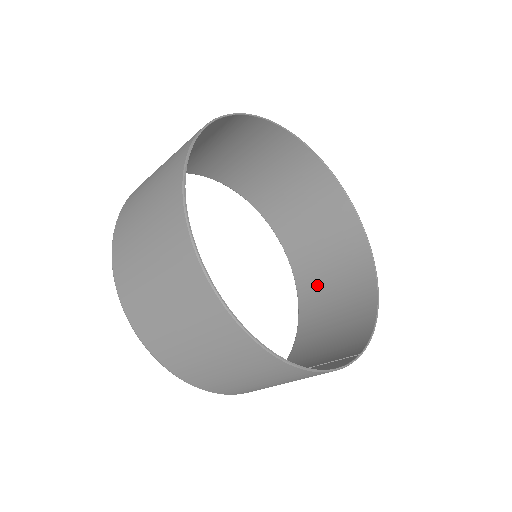
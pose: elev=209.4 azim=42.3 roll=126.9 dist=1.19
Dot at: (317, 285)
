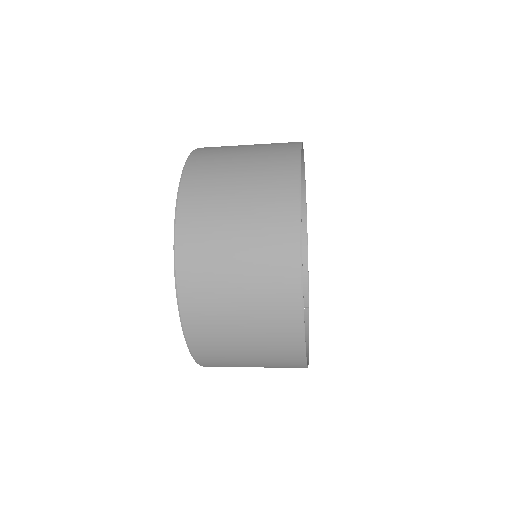
Dot at: occluded
